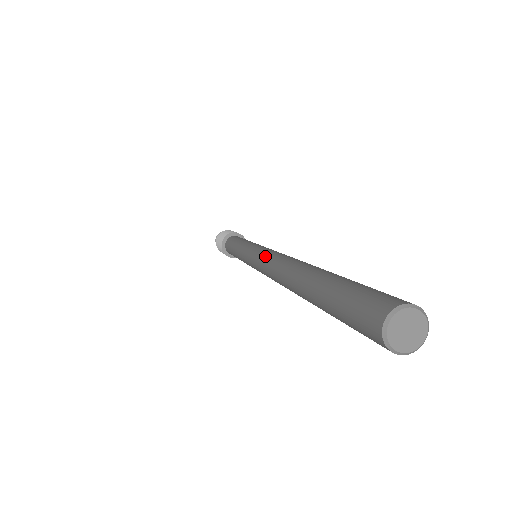
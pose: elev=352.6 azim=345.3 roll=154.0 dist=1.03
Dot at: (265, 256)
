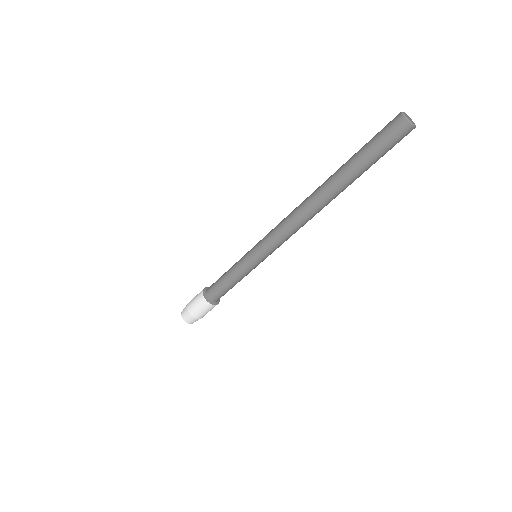
Dot at: (281, 222)
